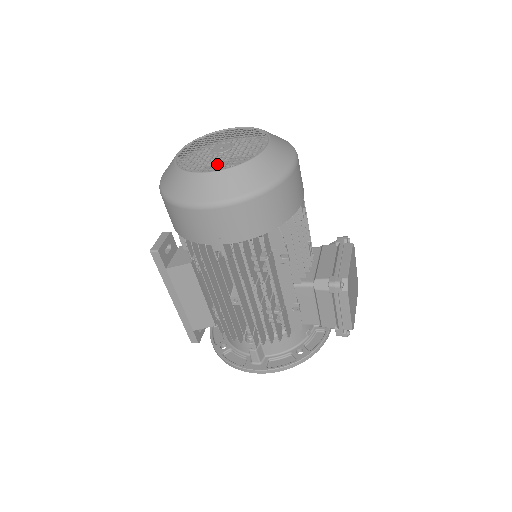
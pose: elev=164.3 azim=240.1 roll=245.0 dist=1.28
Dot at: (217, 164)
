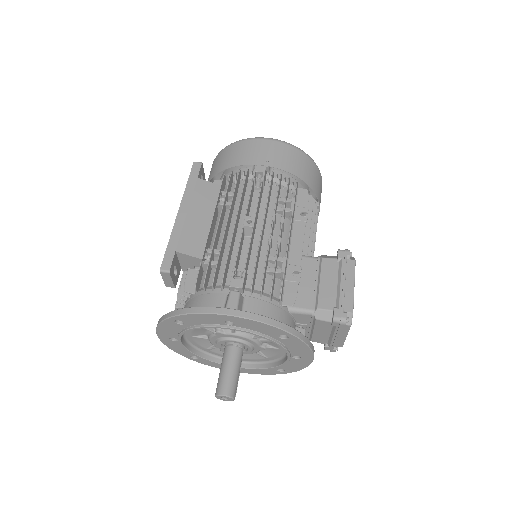
Dot at: occluded
